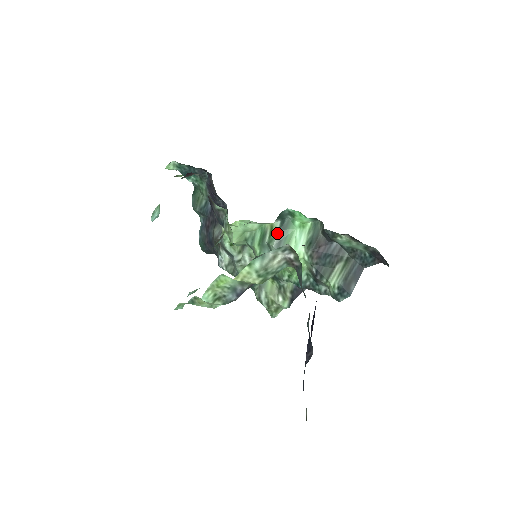
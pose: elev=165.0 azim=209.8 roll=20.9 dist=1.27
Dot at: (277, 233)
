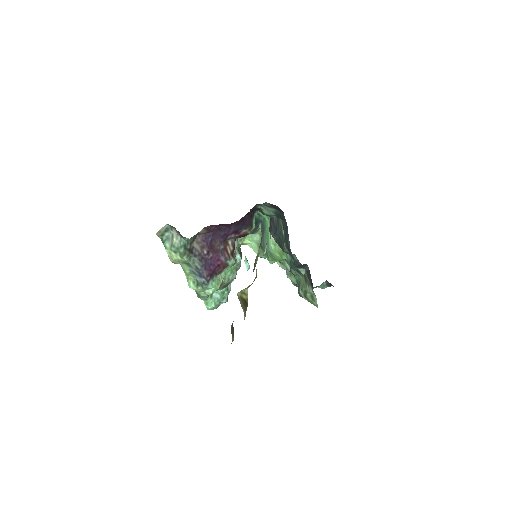
Dot at: (261, 233)
